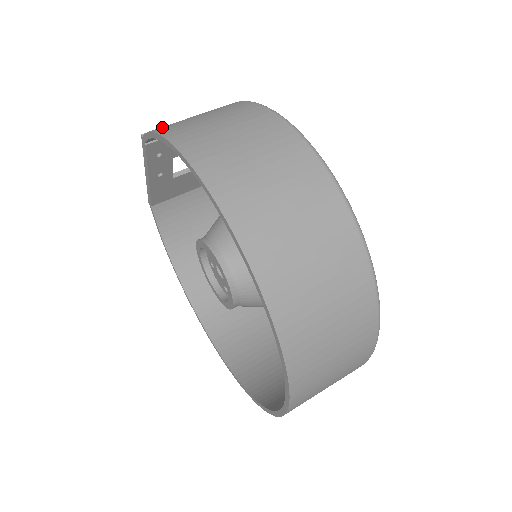
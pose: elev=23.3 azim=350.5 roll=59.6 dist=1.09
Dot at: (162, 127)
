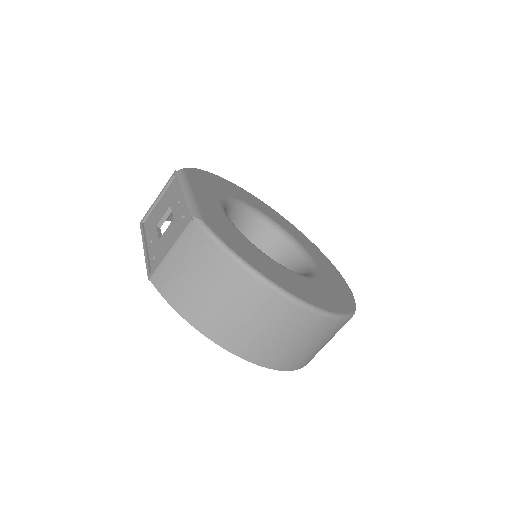
Dot at: (175, 297)
